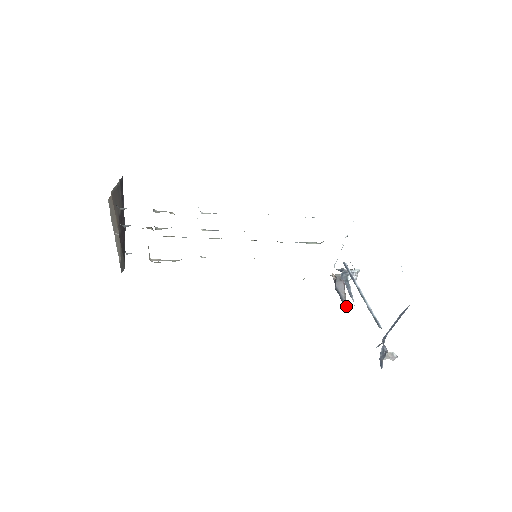
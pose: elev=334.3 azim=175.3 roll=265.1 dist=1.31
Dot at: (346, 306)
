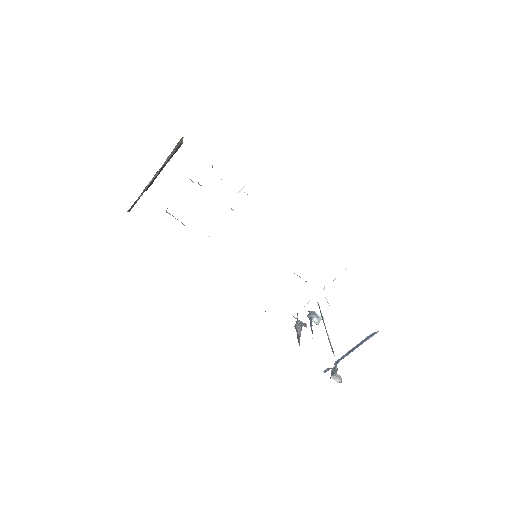
Dot at: (299, 342)
